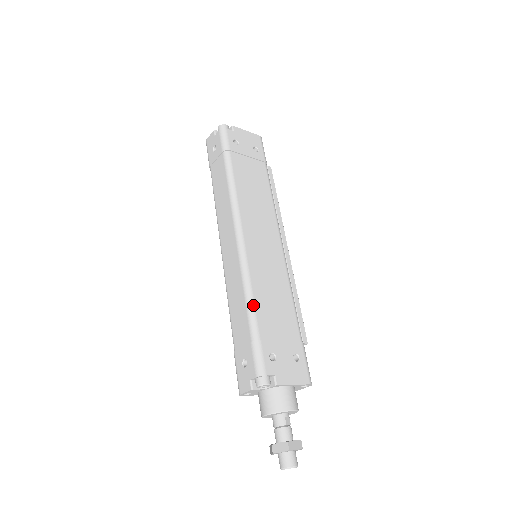
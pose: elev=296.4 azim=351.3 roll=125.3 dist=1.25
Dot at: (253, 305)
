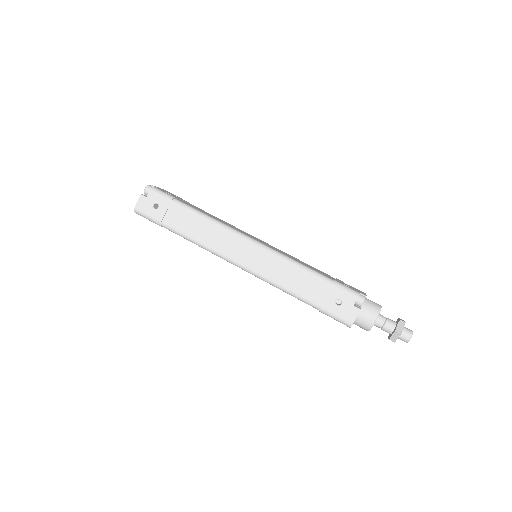
Dot at: (308, 267)
